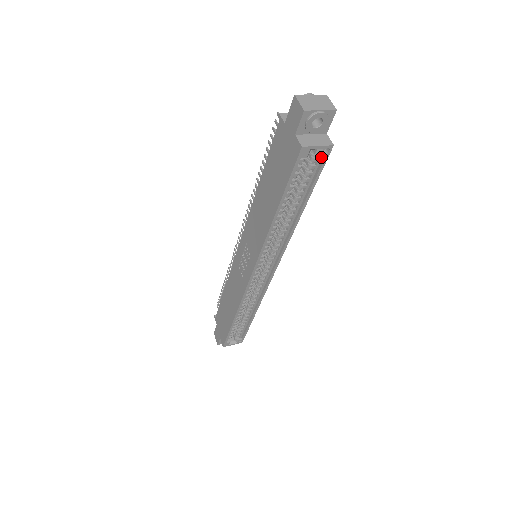
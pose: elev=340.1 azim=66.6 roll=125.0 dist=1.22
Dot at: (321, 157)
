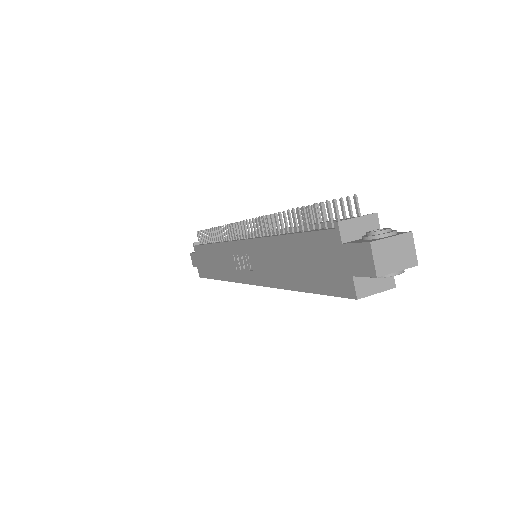
Dot at: occluded
